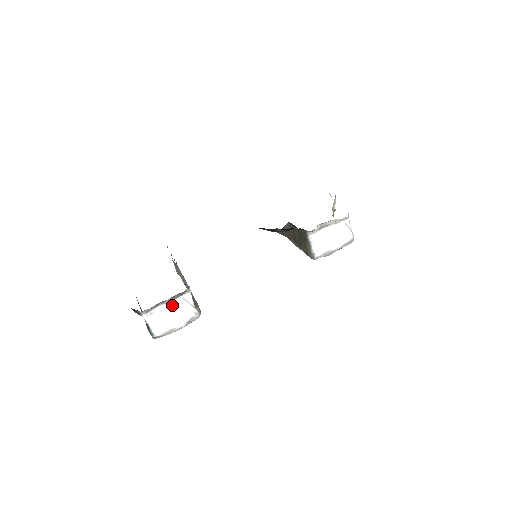
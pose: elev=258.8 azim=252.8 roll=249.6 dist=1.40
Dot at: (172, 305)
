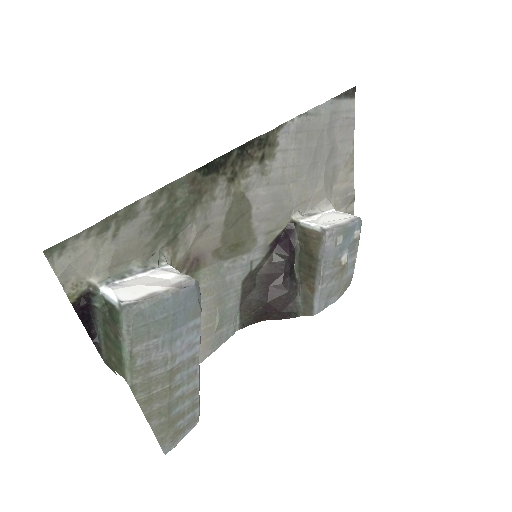
Dot at: (147, 277)
